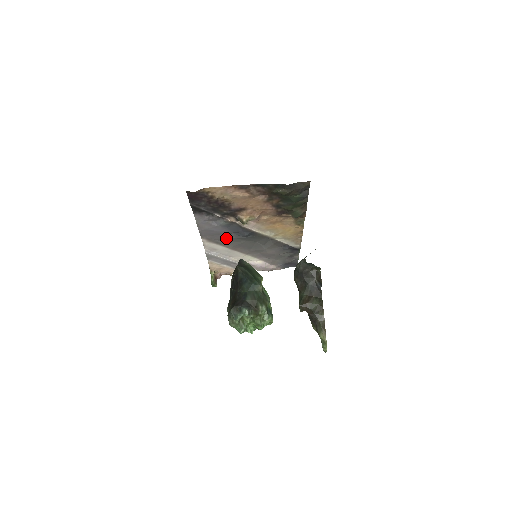
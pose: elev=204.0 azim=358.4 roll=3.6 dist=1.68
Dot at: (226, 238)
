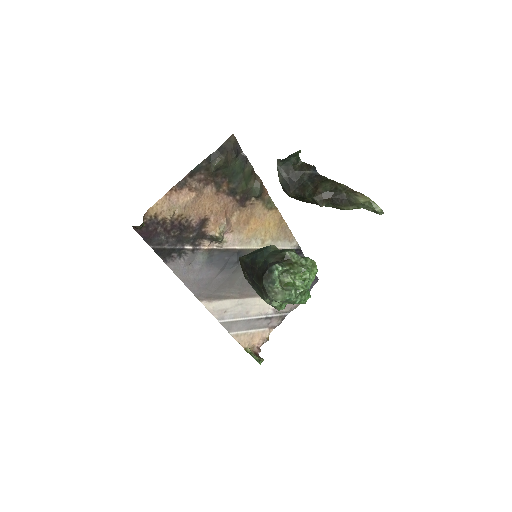
Dot at: (222, 282)
